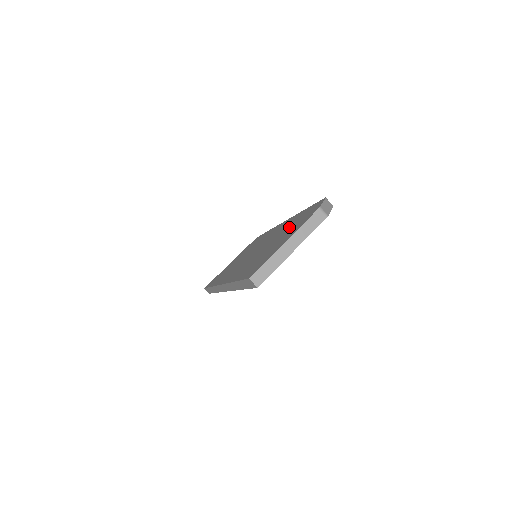
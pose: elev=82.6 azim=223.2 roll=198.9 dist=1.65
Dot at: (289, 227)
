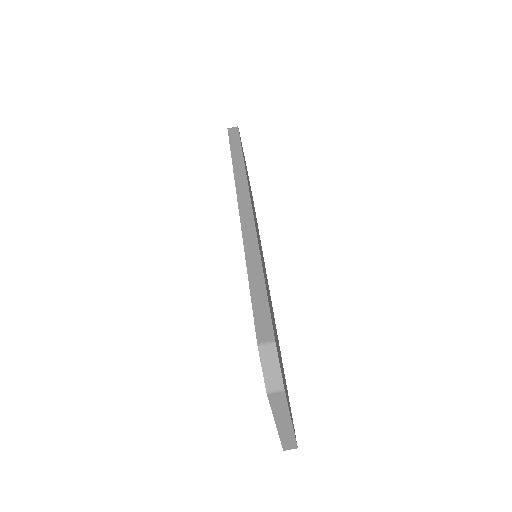
Dot at: occluded
